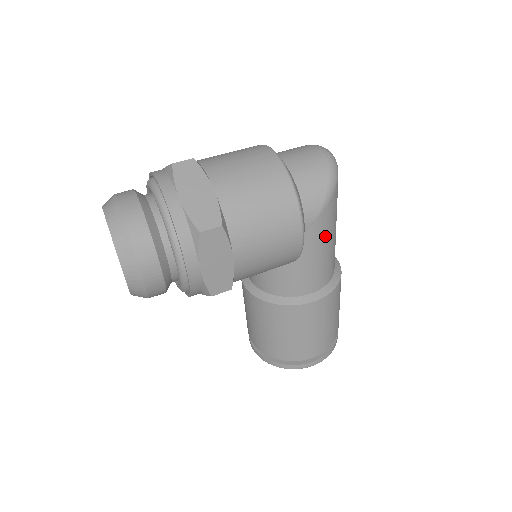
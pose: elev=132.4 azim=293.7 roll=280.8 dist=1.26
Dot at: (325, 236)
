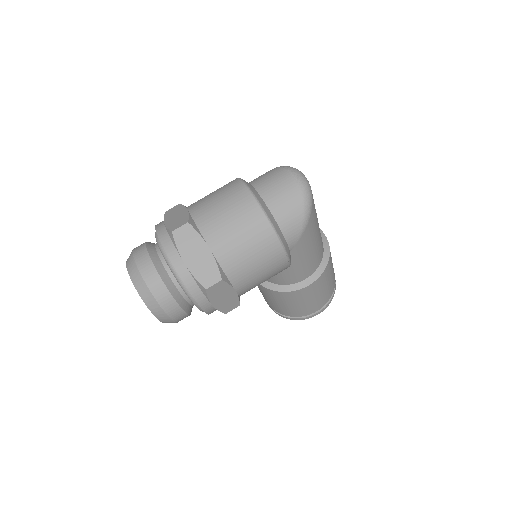
Dot at: (308, 245)
